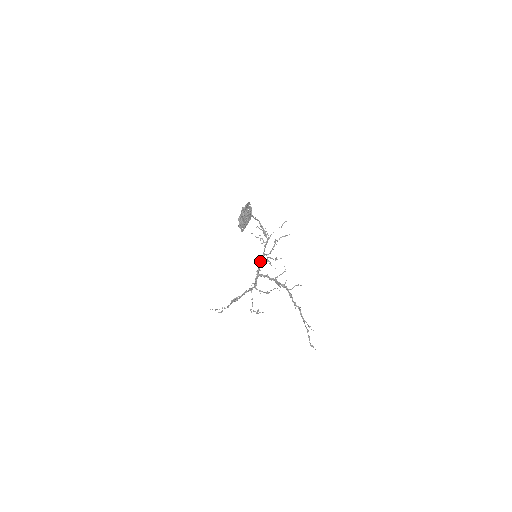
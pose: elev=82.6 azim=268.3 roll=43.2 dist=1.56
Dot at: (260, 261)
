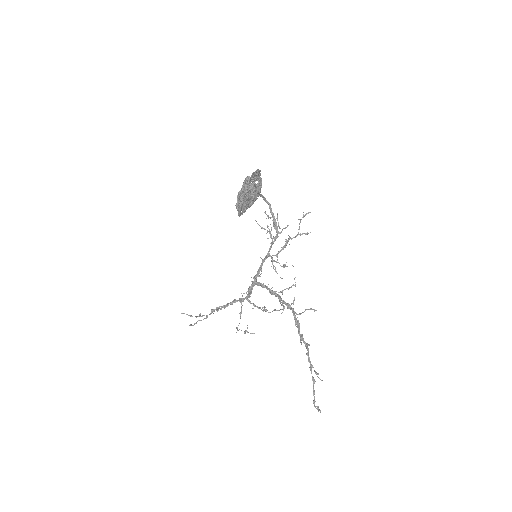
Dot at: (261, 263)
